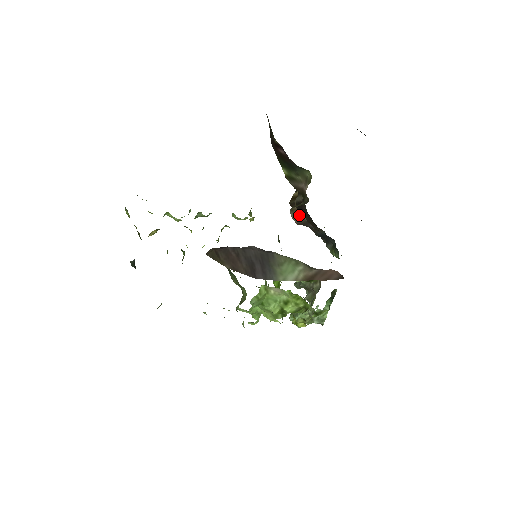
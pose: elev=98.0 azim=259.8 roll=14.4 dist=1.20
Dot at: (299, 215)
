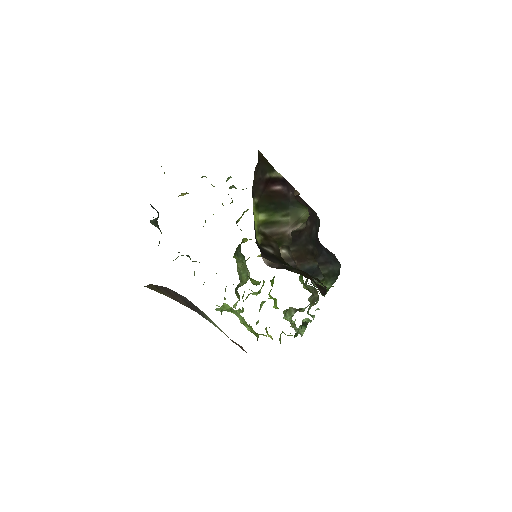
Dot at: (280, 252)
